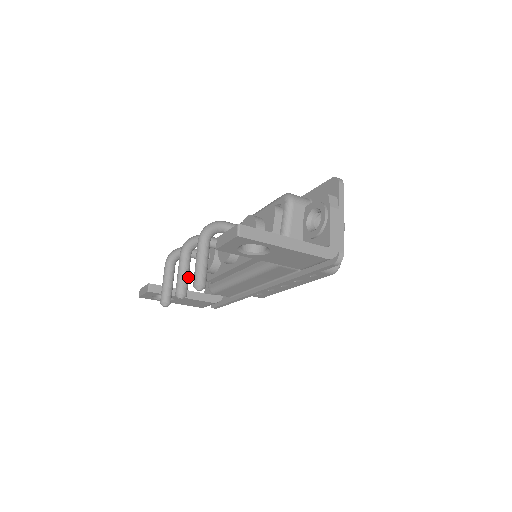
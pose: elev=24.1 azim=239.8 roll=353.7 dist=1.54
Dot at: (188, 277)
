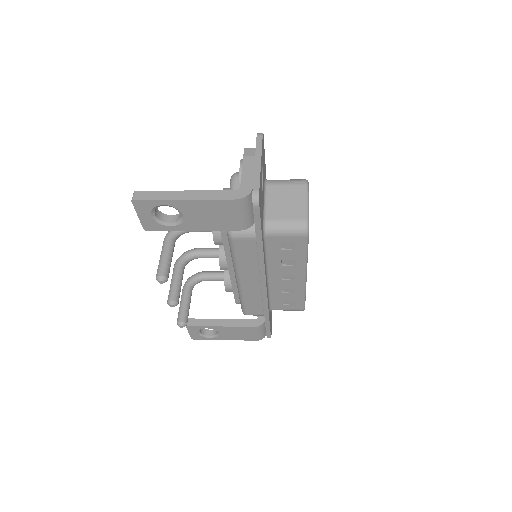
Dot at: (179, 285)
